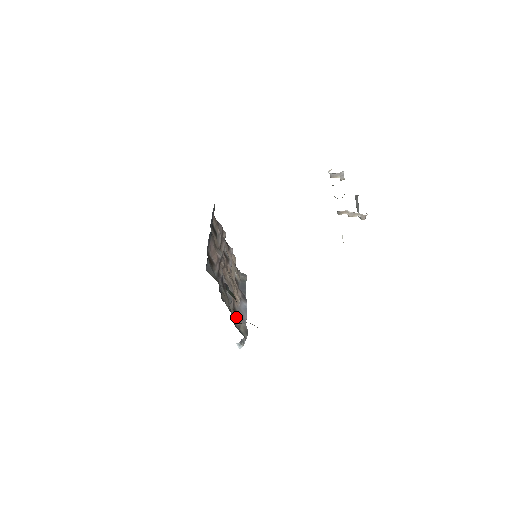
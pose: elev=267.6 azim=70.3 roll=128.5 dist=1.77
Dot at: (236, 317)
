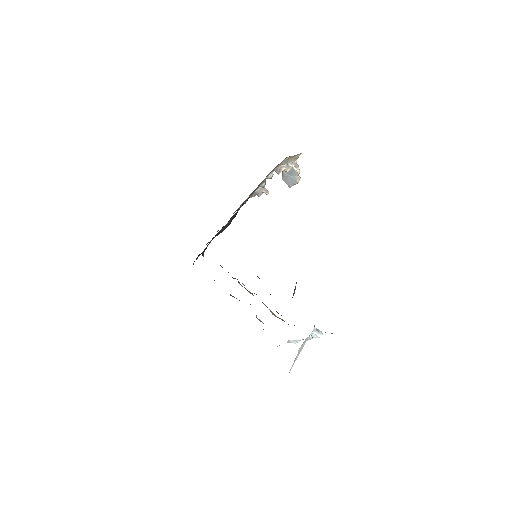
Dot at: occluded
